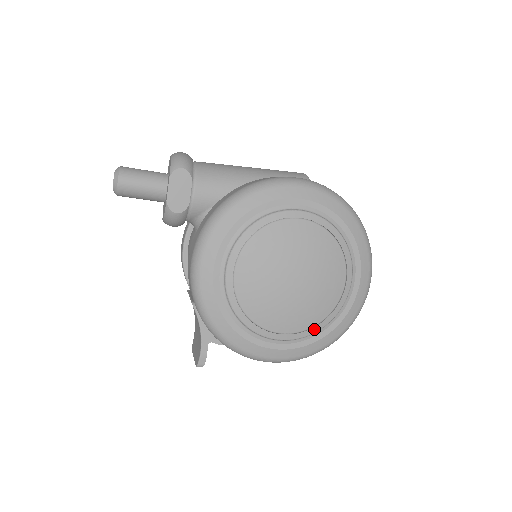
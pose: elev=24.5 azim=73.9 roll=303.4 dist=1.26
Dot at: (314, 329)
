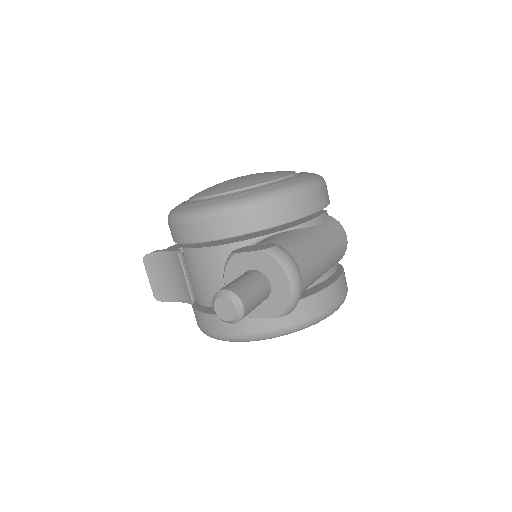
Dot at: occluded
